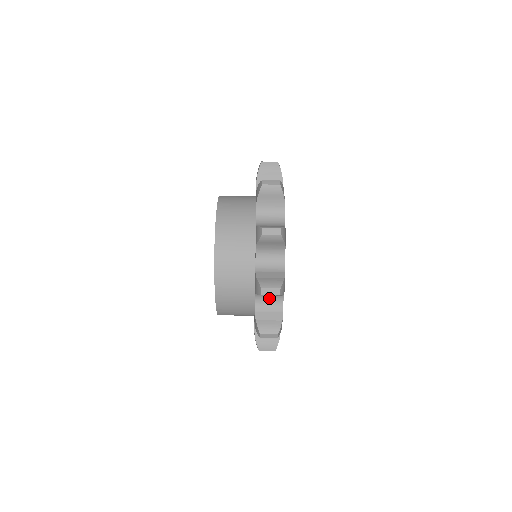
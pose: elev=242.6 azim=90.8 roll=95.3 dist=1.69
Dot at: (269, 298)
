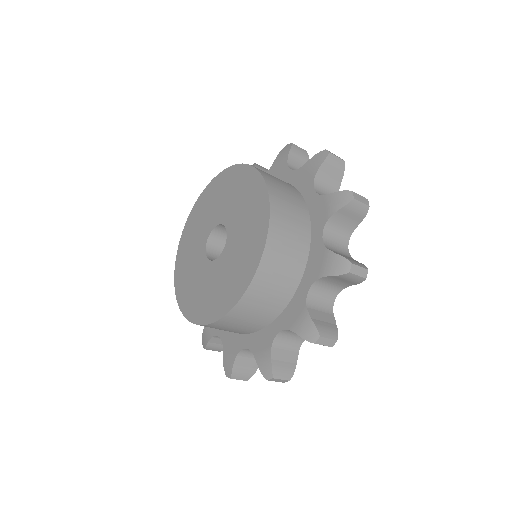
Dot at: occluded
